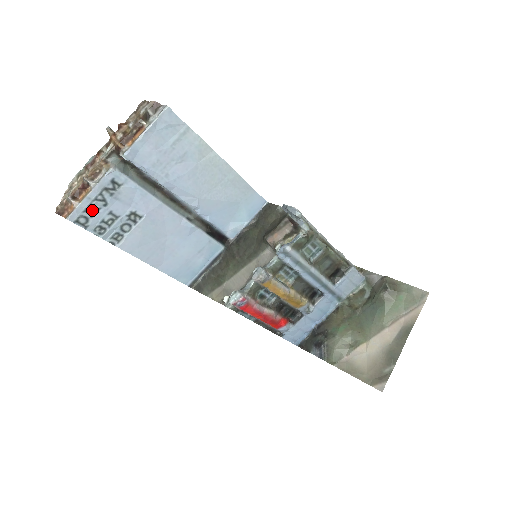
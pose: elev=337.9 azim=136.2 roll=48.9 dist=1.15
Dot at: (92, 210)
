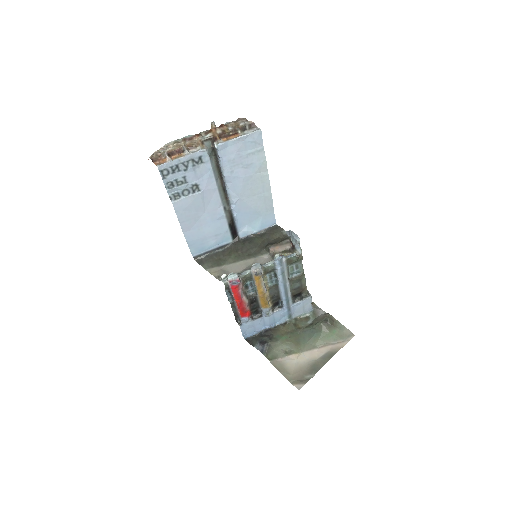
Dot at: (175, 169)
